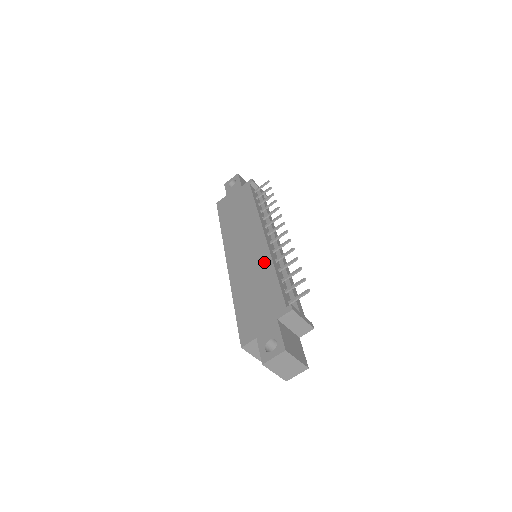
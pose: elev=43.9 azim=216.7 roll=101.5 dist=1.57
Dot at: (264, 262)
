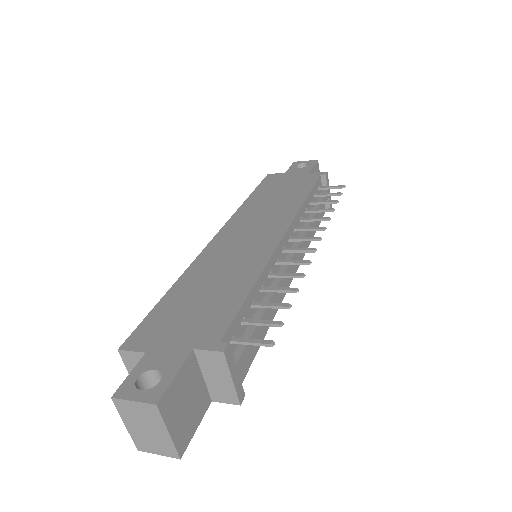
Dot at: (252, 264)
